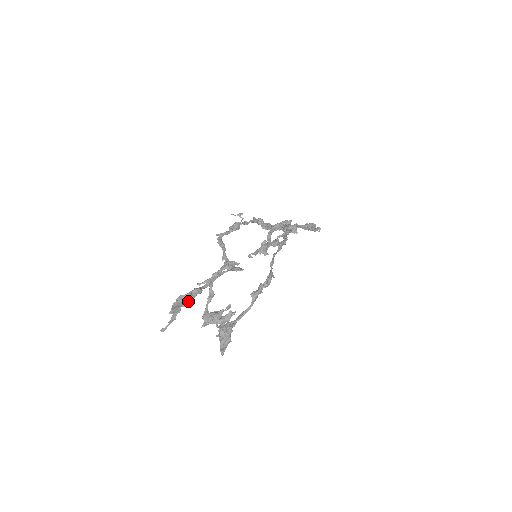
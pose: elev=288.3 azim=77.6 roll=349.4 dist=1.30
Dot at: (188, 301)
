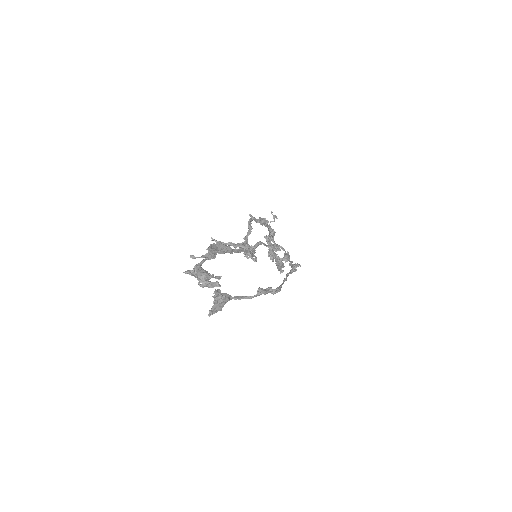
Dot at: (221, 251)
